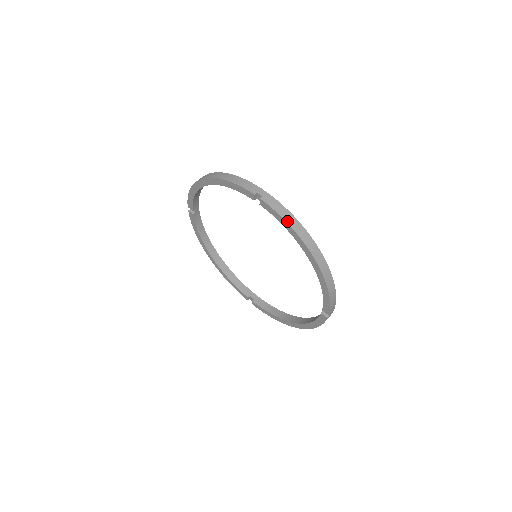
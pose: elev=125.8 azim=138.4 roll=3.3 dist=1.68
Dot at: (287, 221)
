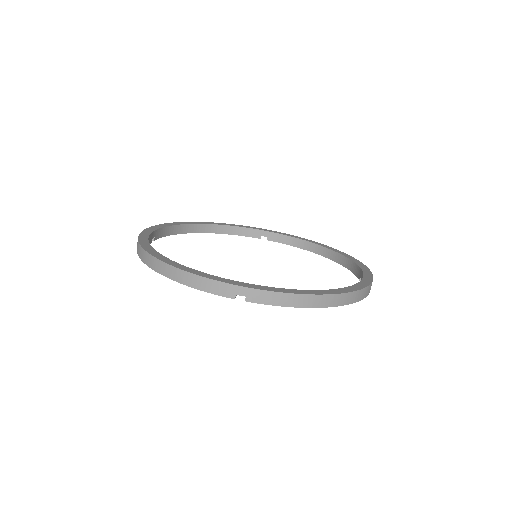
Dot at: (292, 306)
